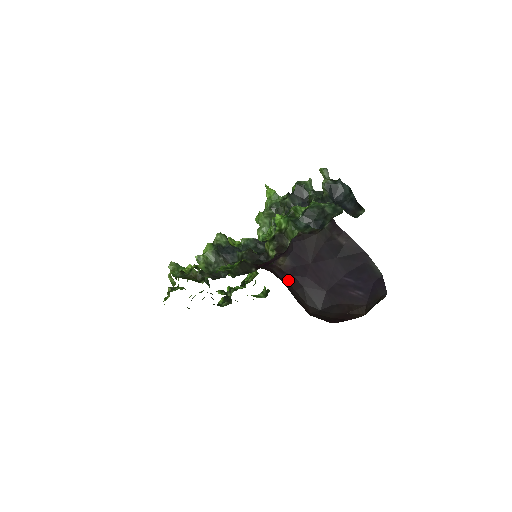
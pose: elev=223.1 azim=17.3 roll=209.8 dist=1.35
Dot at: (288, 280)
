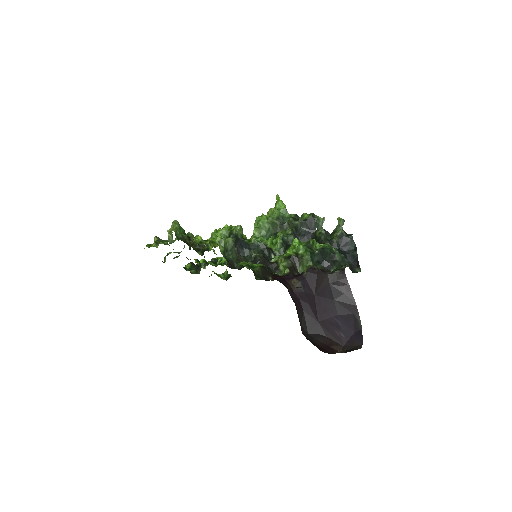
Dot at: (296, 301)
